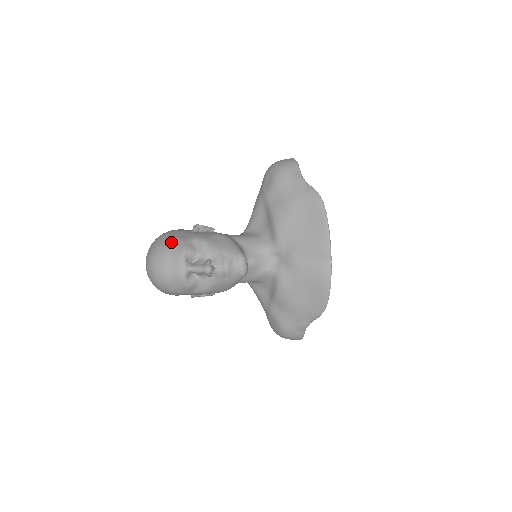
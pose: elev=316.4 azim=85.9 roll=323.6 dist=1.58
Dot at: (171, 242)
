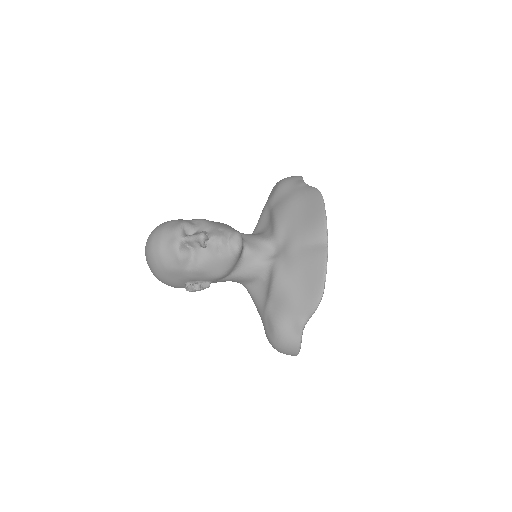
Dot at: (172, 220)
